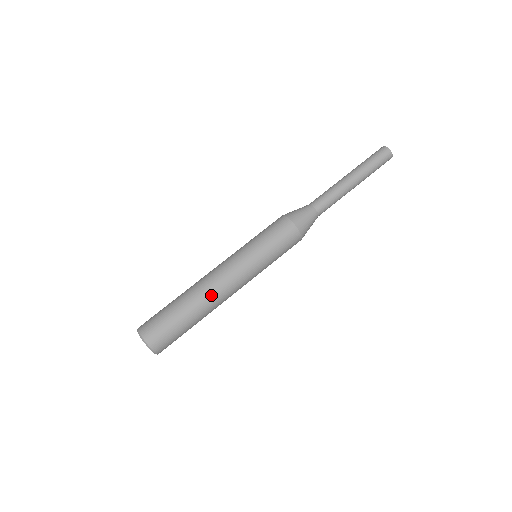
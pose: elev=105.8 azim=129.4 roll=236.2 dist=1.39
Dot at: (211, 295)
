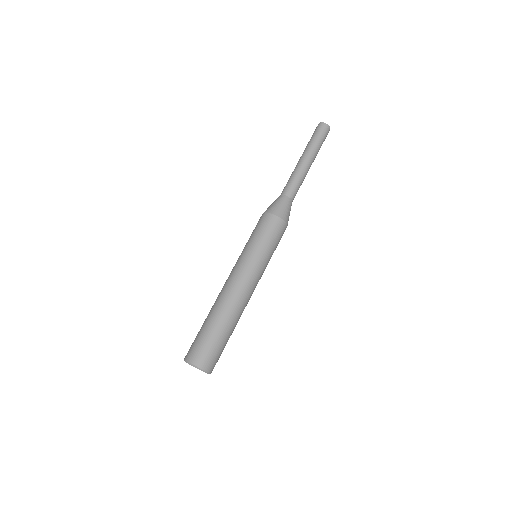
Dot at: (228, 300)
